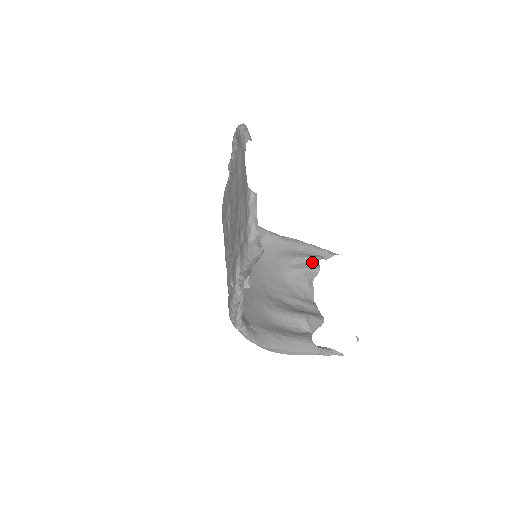
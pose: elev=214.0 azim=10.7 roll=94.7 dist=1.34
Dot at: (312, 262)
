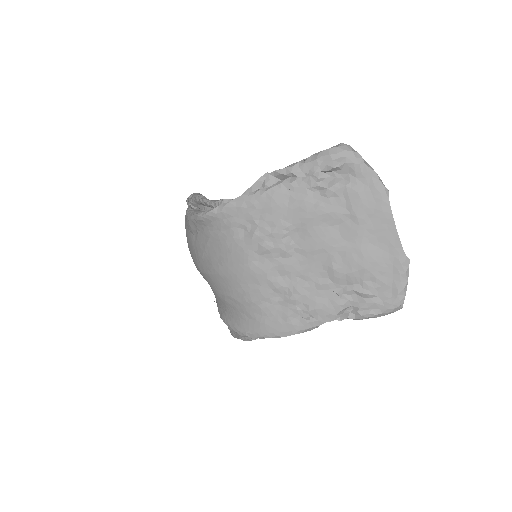
Dot at: occluded
